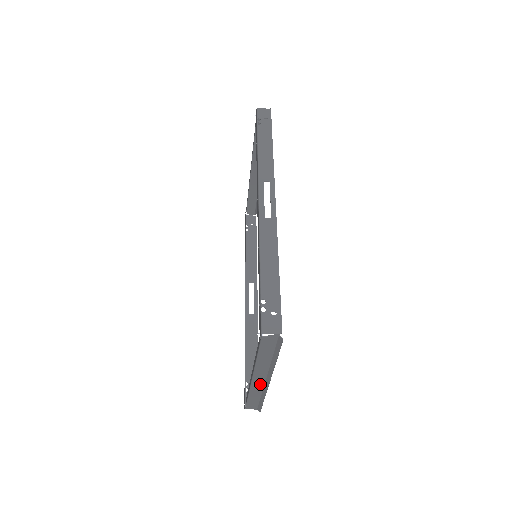
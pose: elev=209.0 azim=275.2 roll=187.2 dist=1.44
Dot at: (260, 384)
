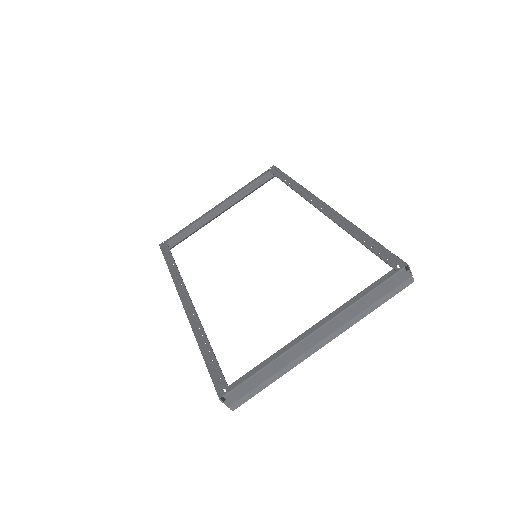
Dot at: (304, 348)
